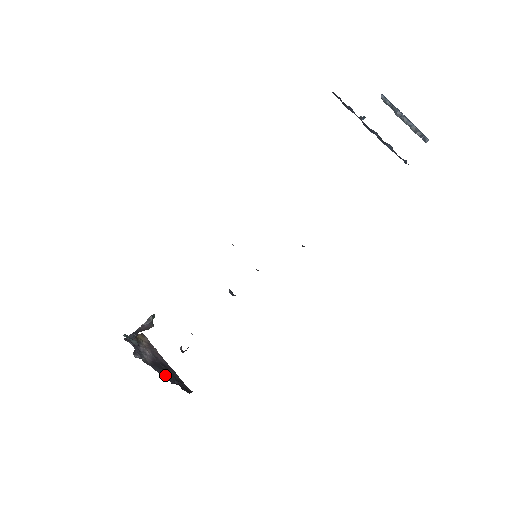
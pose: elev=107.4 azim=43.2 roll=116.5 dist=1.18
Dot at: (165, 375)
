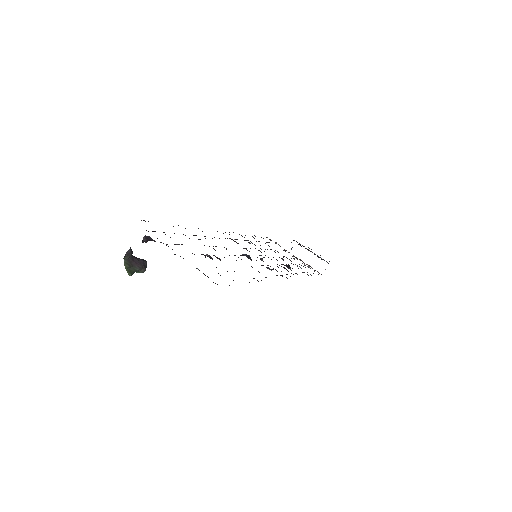
Dot at: occluded
